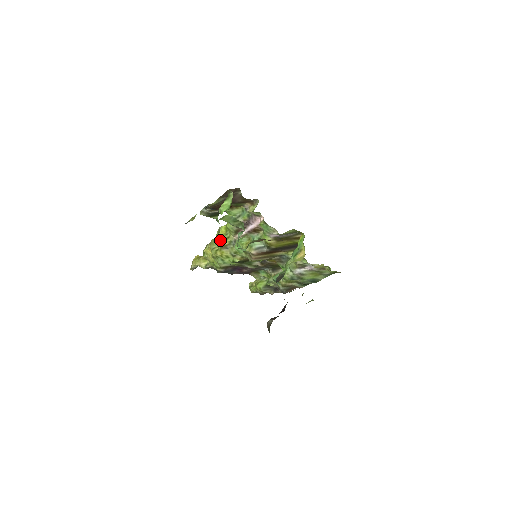
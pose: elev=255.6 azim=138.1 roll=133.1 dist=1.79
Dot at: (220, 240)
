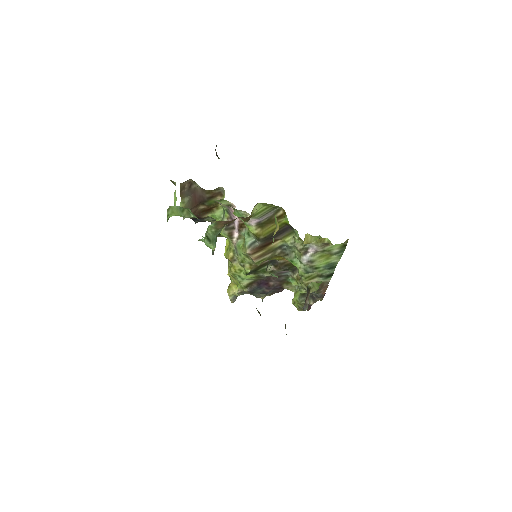
Dot at: (226, 254)
